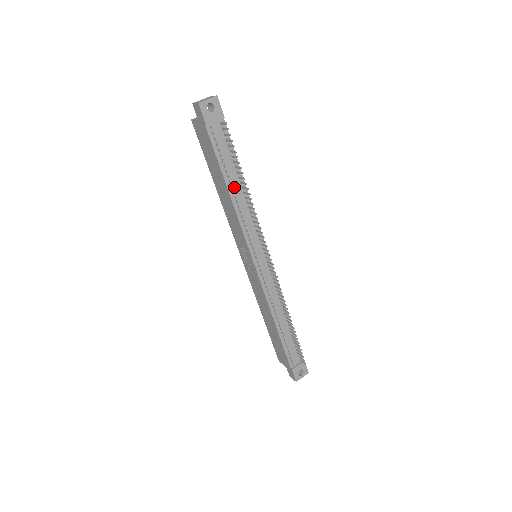
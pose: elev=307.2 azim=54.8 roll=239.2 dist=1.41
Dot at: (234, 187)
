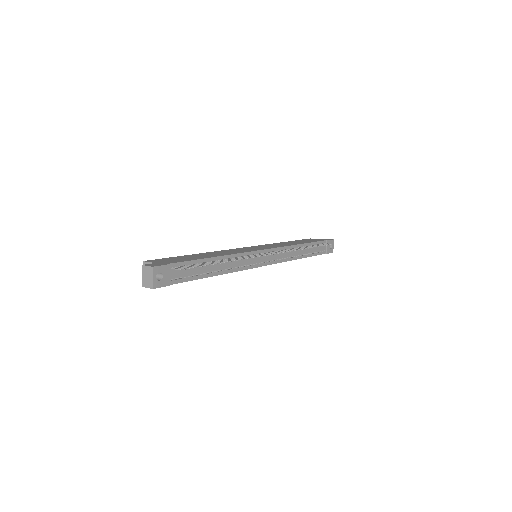
Dot at: (216, 269)
